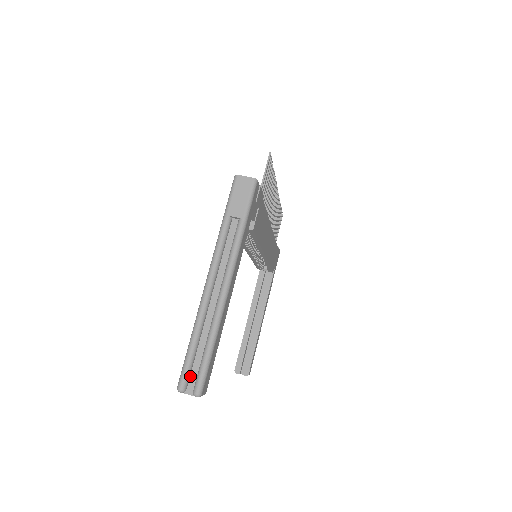
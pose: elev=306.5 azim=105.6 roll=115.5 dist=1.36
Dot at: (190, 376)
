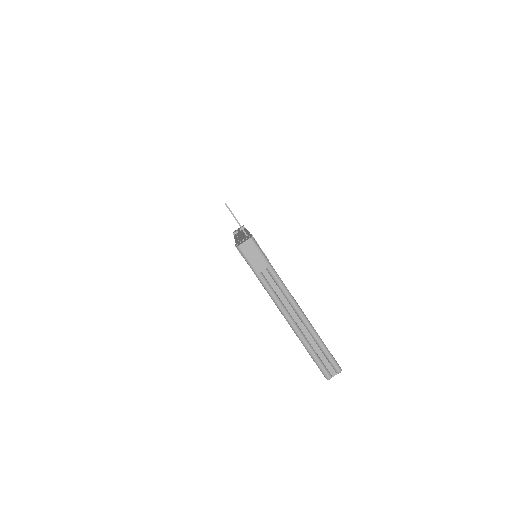
Dot at: (326, 367)
